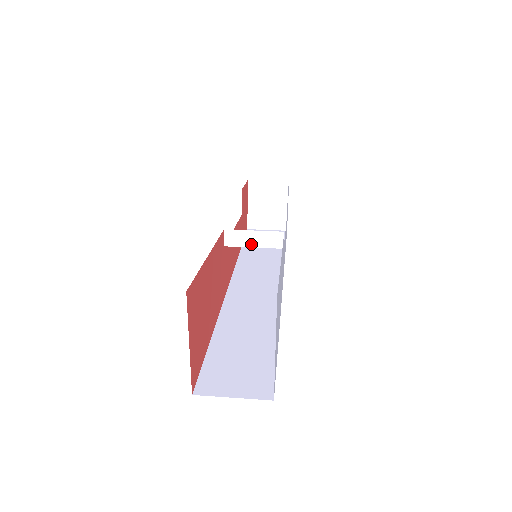
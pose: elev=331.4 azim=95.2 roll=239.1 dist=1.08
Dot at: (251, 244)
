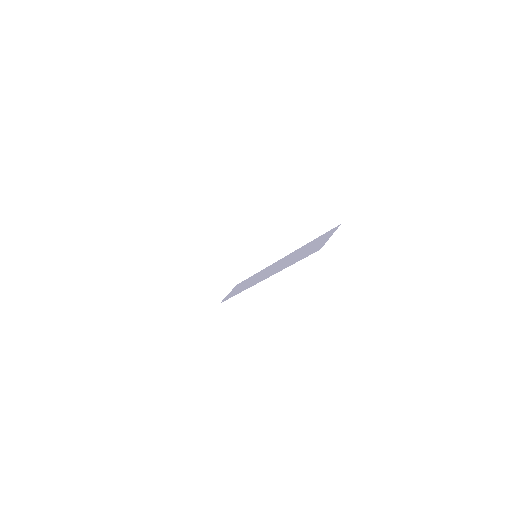
Dot at: (252, 242)
